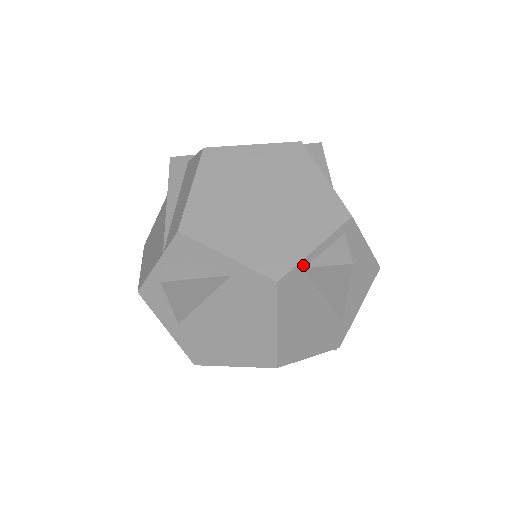
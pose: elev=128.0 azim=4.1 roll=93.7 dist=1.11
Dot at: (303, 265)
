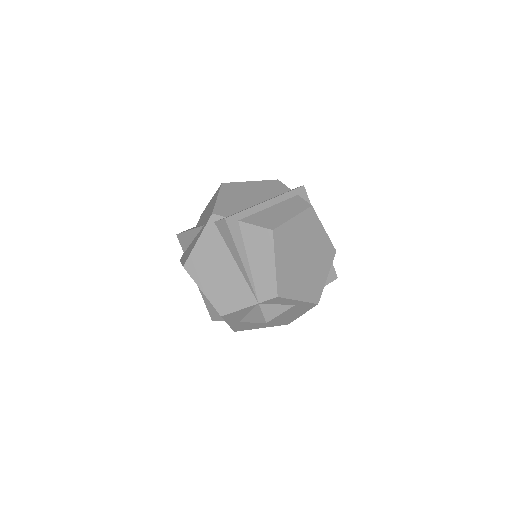
Dot at: (322, 288)
